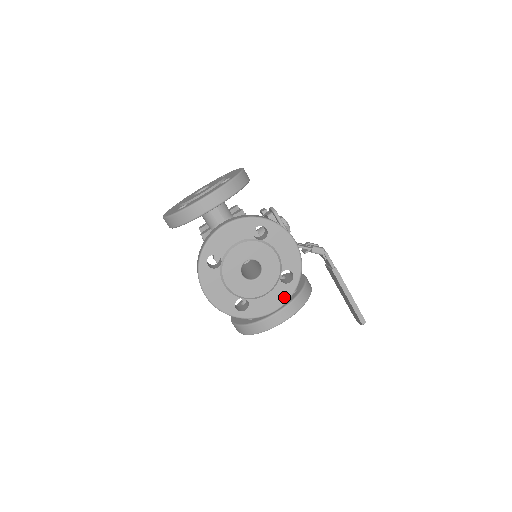
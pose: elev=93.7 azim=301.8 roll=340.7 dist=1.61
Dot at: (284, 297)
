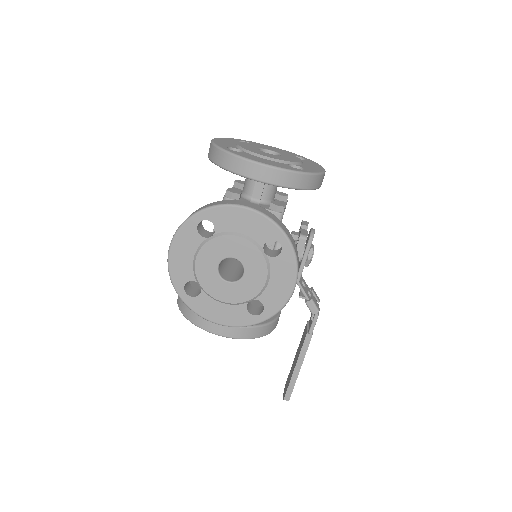
Dot at: (235, 321)
